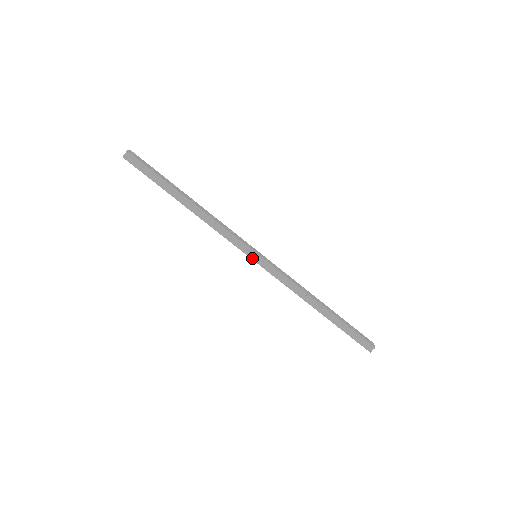
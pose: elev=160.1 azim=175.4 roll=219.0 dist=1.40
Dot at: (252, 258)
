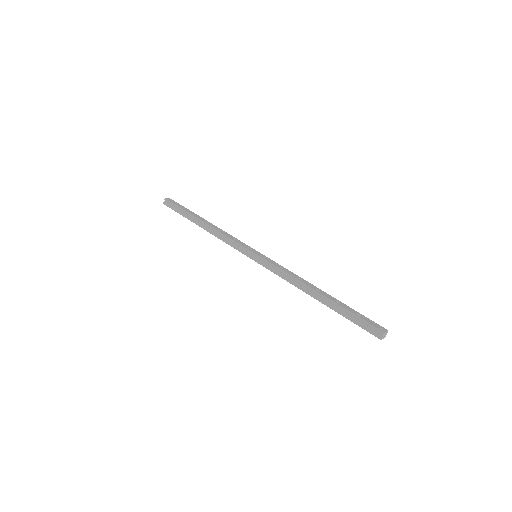
Dot at: (251, 258)
